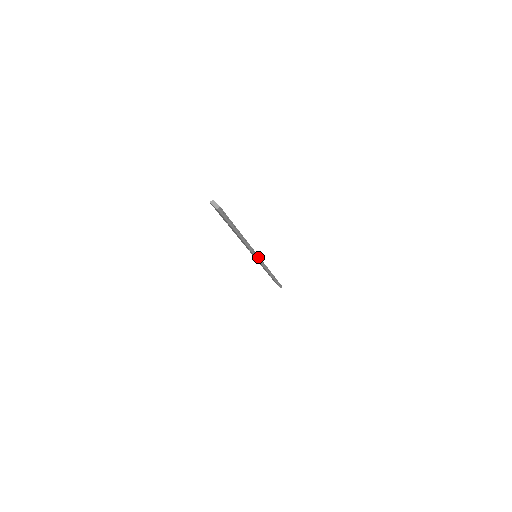
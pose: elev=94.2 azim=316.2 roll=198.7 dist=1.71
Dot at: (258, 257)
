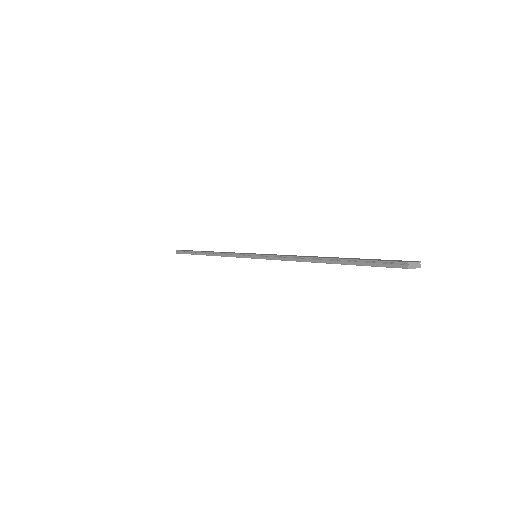
Dot at: occluded
